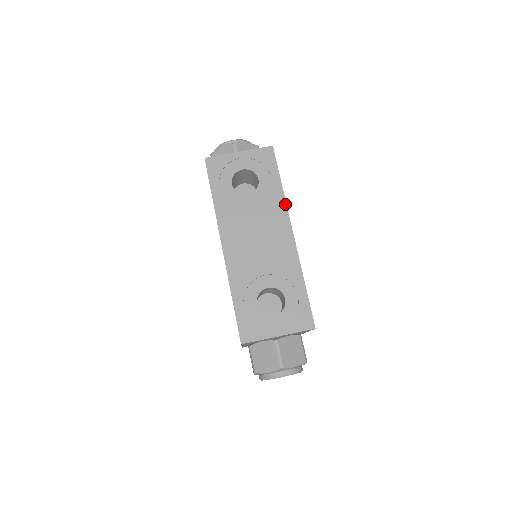
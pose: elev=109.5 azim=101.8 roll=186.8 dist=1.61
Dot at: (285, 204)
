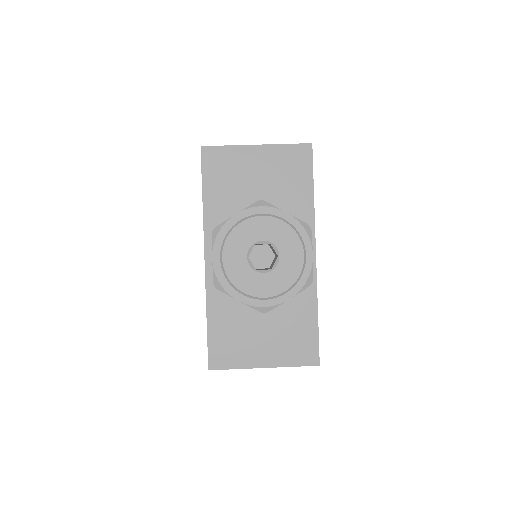
Dot at: occluded
